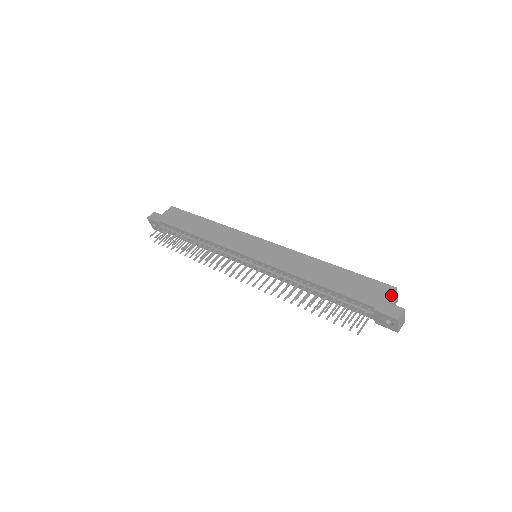
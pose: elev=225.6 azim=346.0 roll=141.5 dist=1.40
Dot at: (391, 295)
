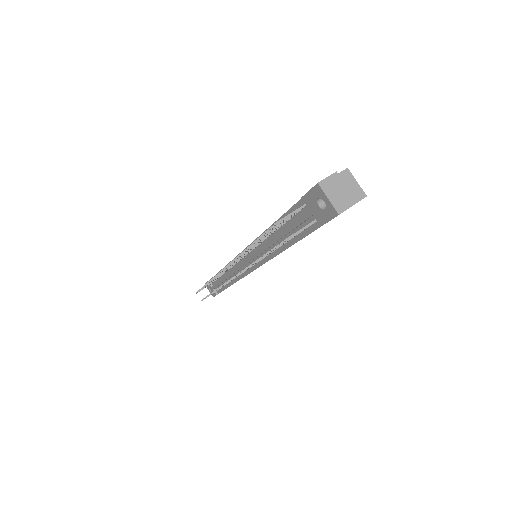
Dot at: occluded
